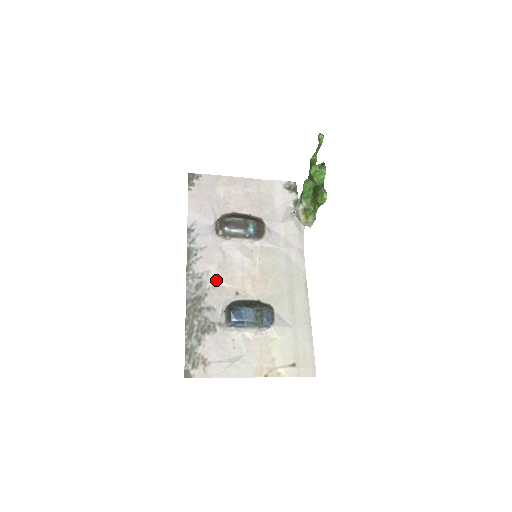
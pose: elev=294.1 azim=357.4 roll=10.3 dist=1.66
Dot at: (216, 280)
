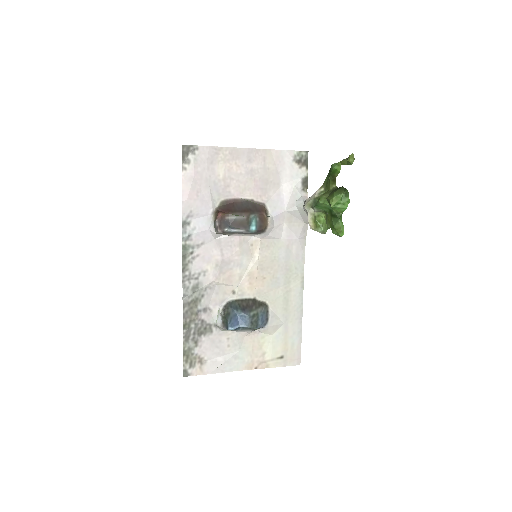
Dot at: (213, 280)
